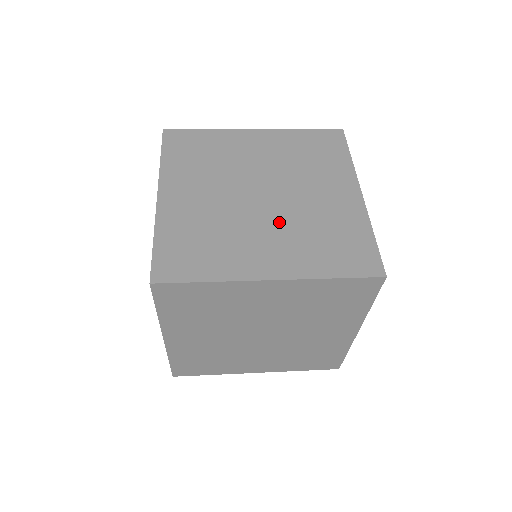
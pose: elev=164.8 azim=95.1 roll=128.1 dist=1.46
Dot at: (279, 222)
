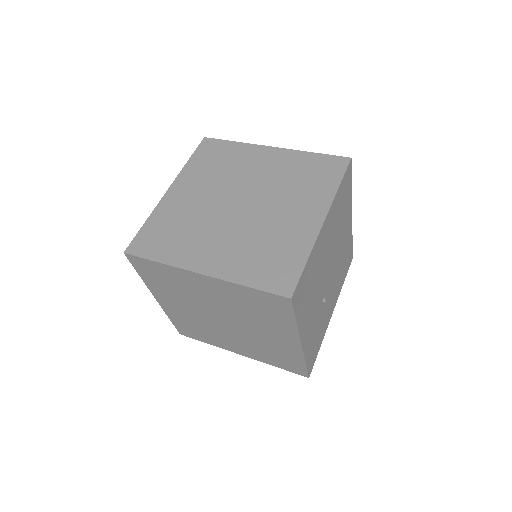
Dot at: (238, 230)
